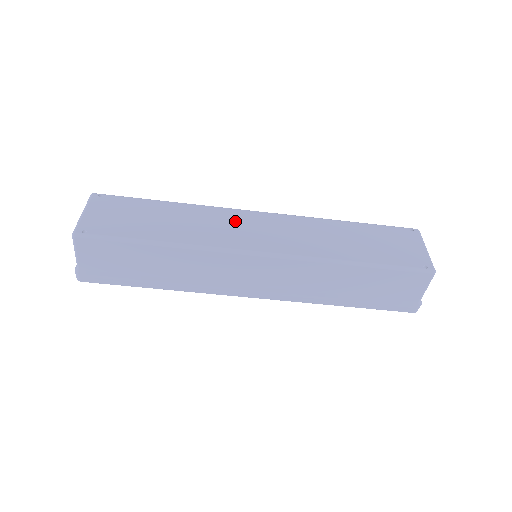
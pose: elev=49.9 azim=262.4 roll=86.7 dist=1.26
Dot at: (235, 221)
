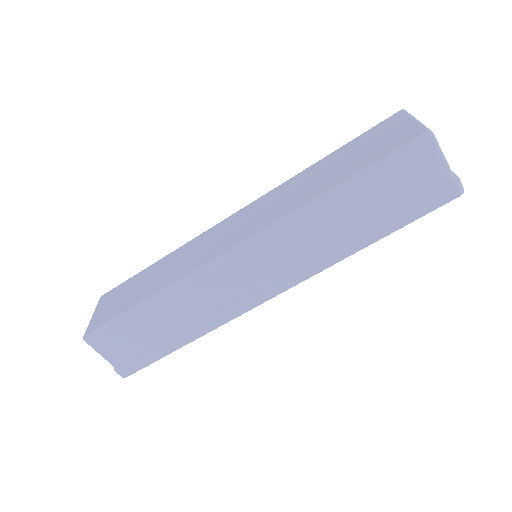
Dot at: (211, 237)
